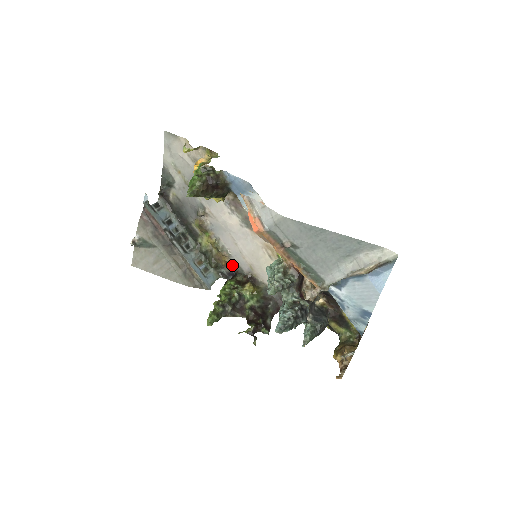
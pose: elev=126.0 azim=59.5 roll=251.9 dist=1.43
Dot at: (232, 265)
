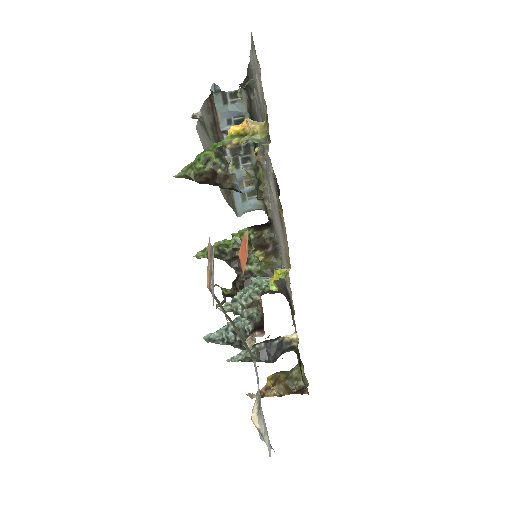
Dot at: (270, 217)
